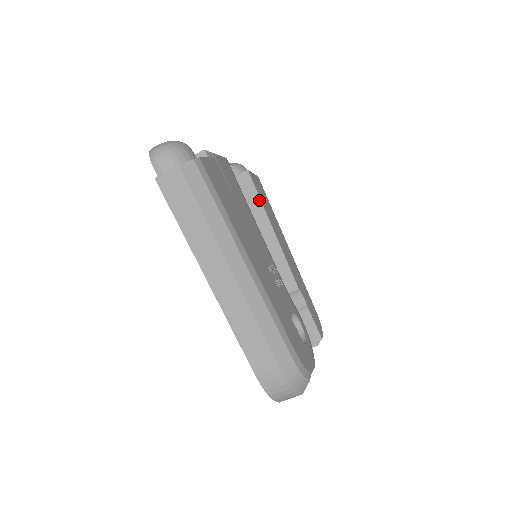
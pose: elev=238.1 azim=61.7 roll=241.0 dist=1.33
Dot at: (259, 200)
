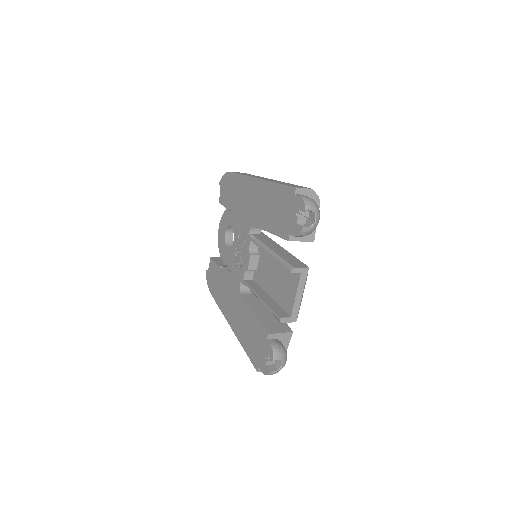
Dot at: occluded
